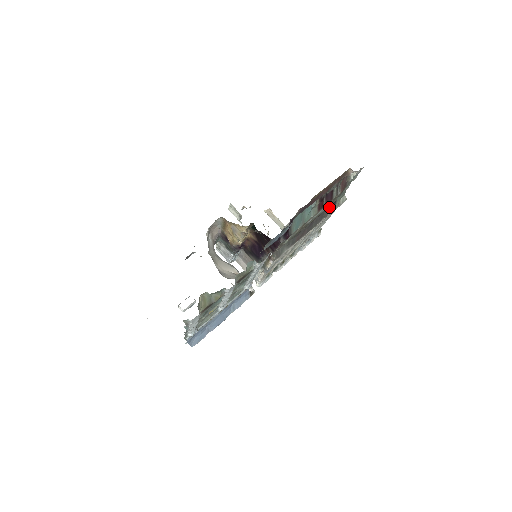
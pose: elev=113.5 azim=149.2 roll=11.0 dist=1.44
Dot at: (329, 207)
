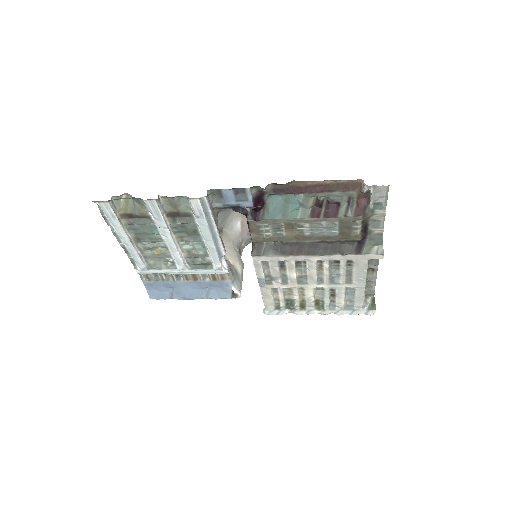
Dot at: (352, 244)
